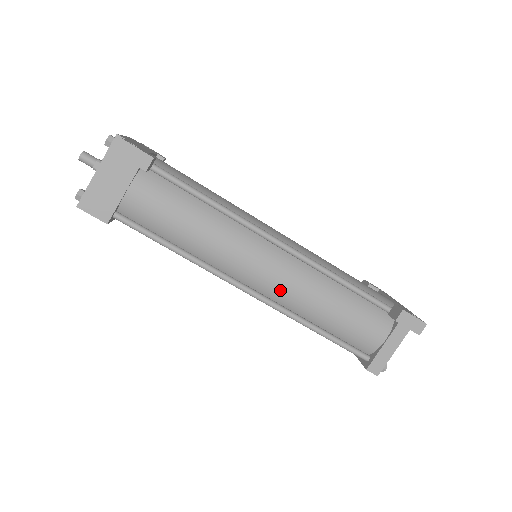
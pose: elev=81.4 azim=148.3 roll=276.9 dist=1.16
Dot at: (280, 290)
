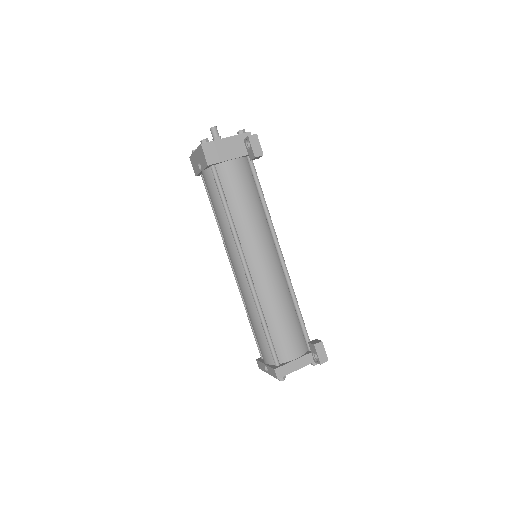
Dot at: (263, 279)
